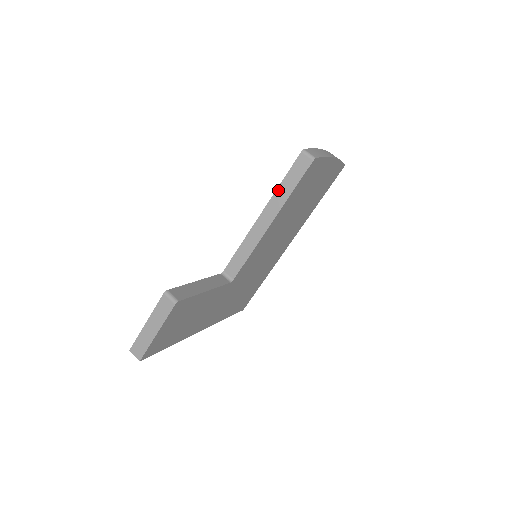
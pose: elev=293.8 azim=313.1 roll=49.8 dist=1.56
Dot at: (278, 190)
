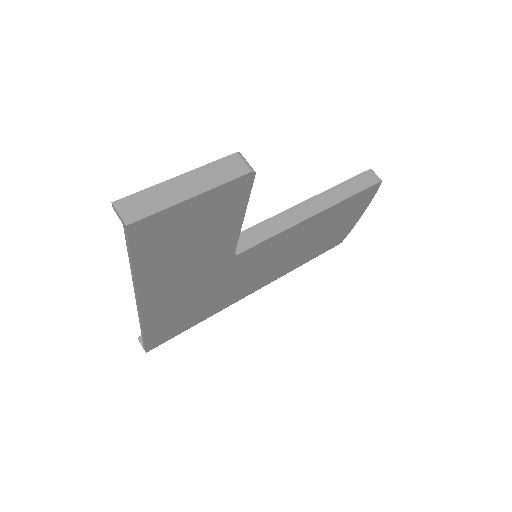
Dot at: (335, 188)
